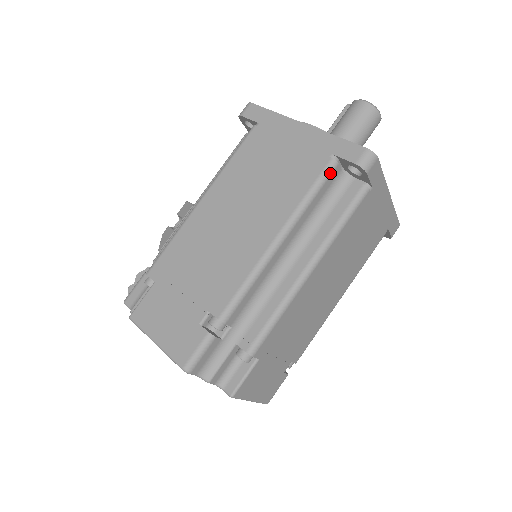
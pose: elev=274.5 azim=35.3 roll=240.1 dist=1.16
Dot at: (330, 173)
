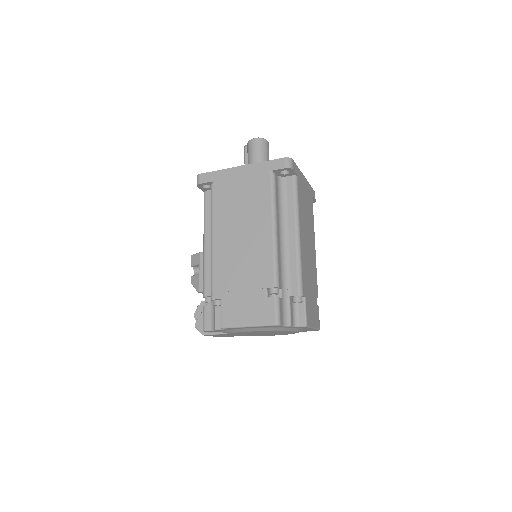
Dot at: (275, 181)
